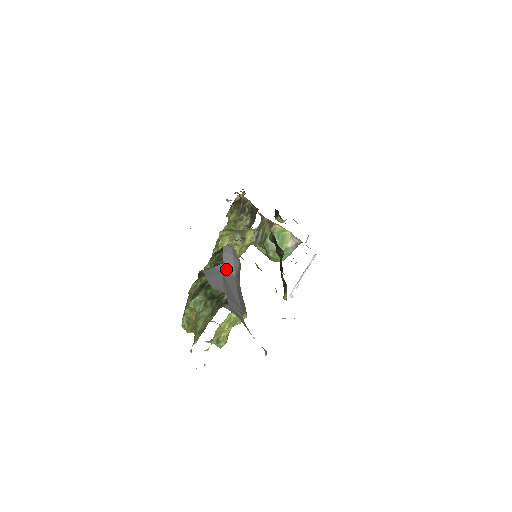
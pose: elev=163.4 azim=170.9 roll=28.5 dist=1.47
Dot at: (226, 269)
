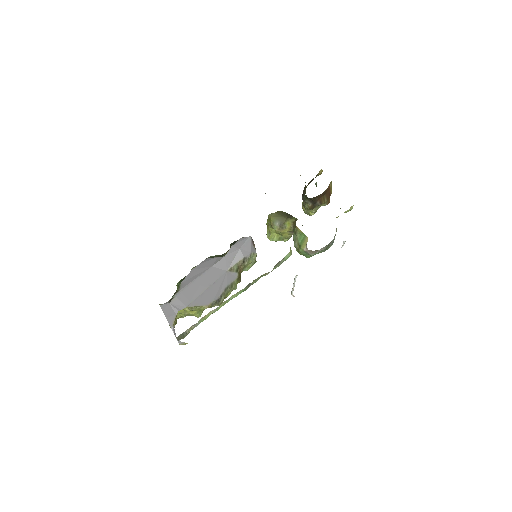
Dot at: (222, 262)
